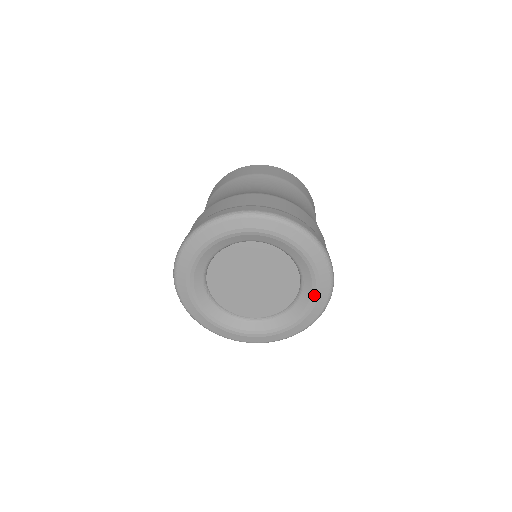
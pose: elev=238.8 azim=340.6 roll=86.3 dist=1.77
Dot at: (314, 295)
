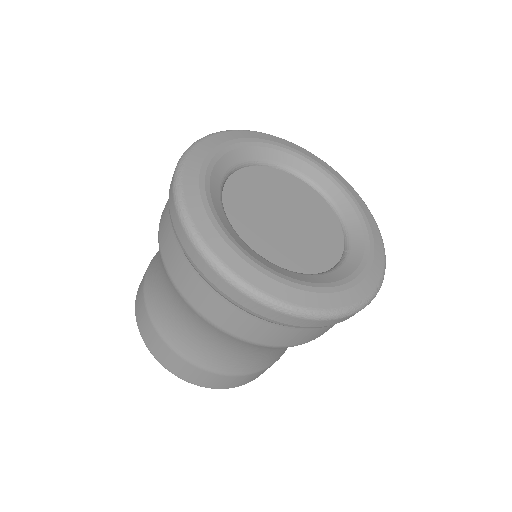
Dot at: (346, 192)
